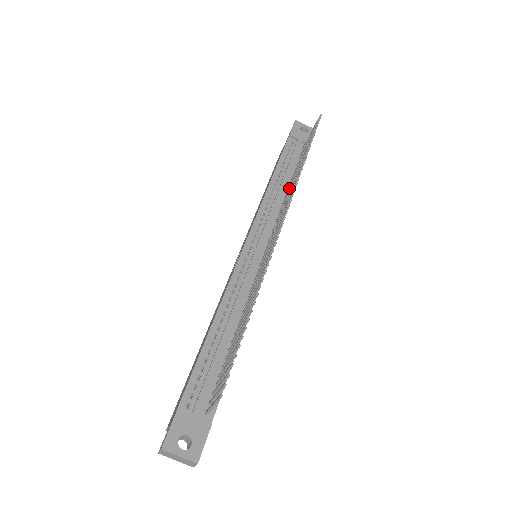
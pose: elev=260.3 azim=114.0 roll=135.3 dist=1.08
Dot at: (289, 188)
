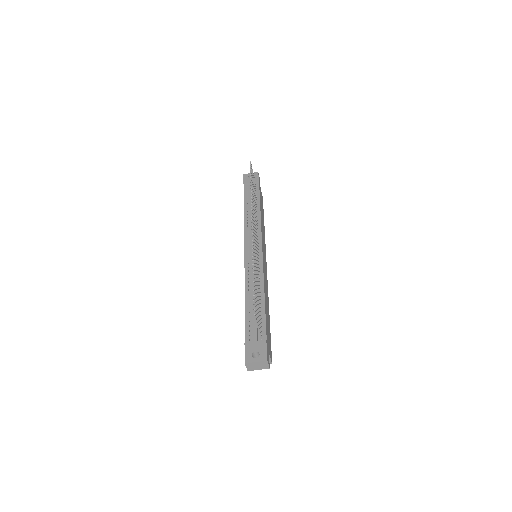
Dot at: occluded
